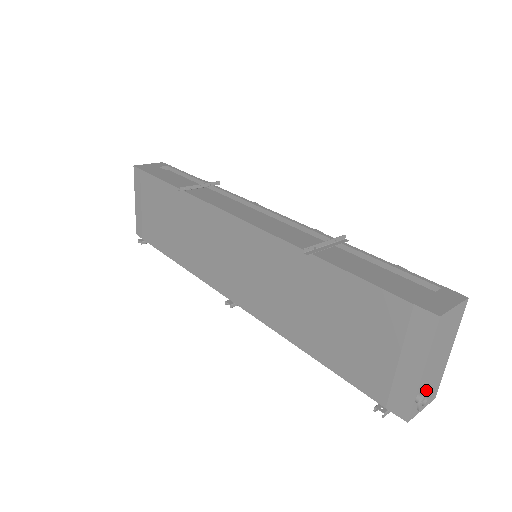
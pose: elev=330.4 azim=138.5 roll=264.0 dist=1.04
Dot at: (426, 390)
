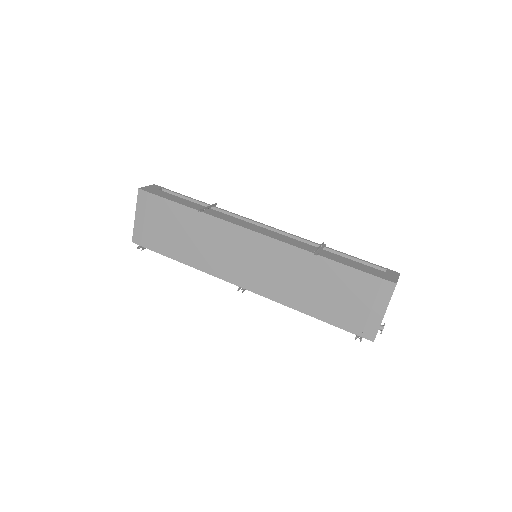
Dot at: occluded
